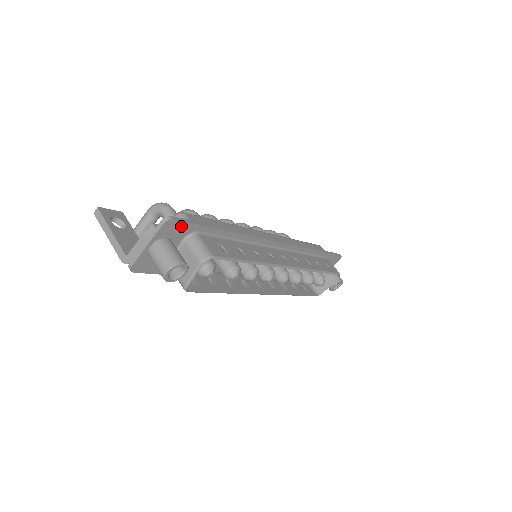
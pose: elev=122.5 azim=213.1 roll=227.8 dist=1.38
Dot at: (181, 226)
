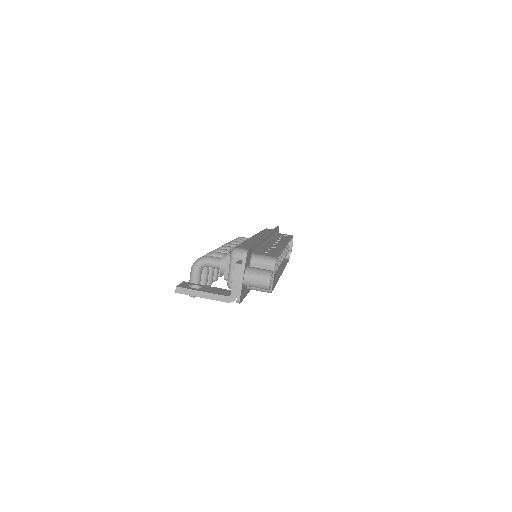
Dot at: (249, 253)
